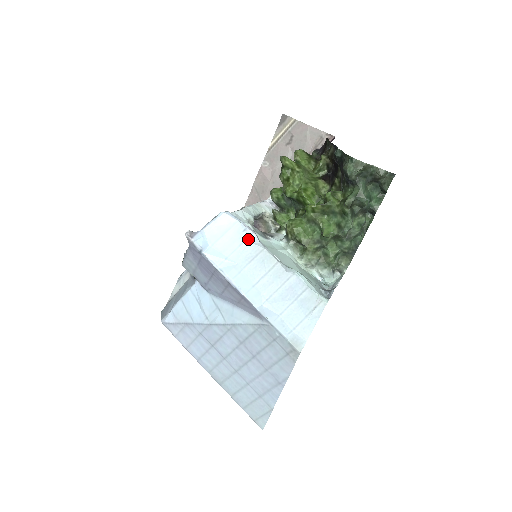
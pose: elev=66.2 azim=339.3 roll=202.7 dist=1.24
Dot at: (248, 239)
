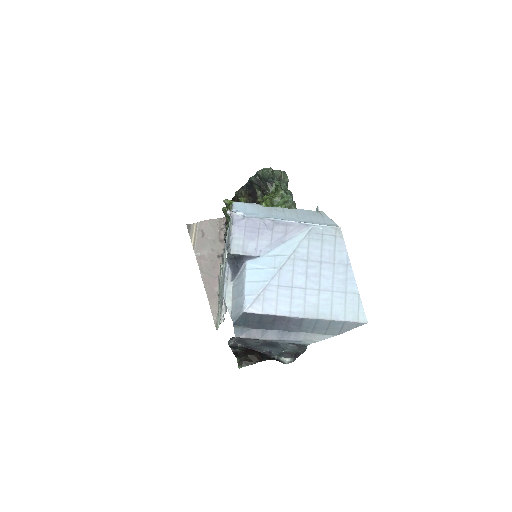
Dot at: (258, 206)
